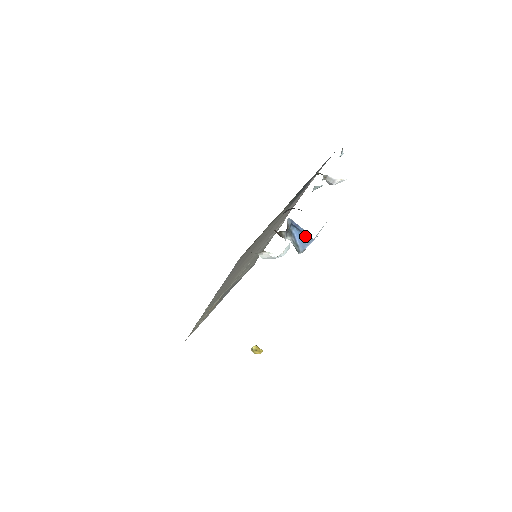
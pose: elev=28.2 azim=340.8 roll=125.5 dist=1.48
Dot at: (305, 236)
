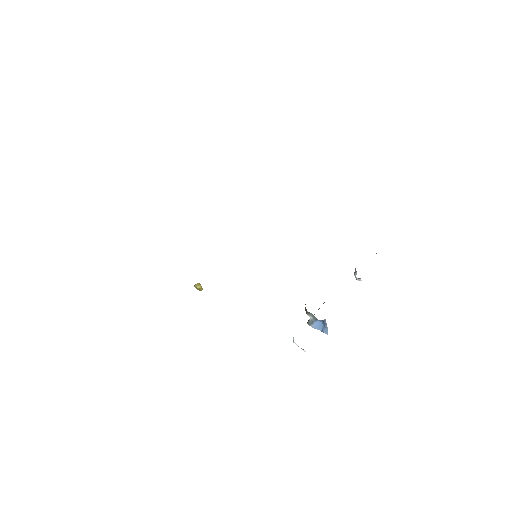
Dot at: (324, 329)
